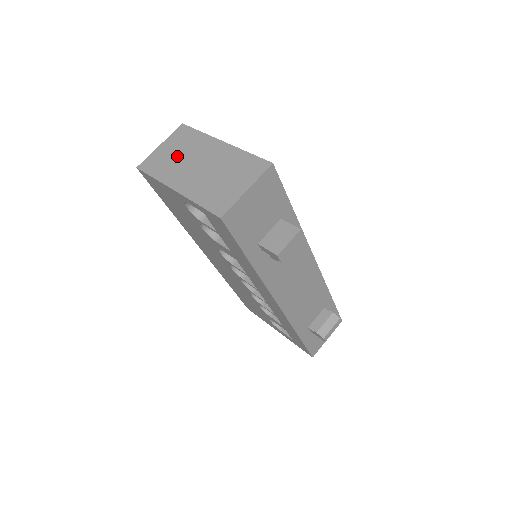
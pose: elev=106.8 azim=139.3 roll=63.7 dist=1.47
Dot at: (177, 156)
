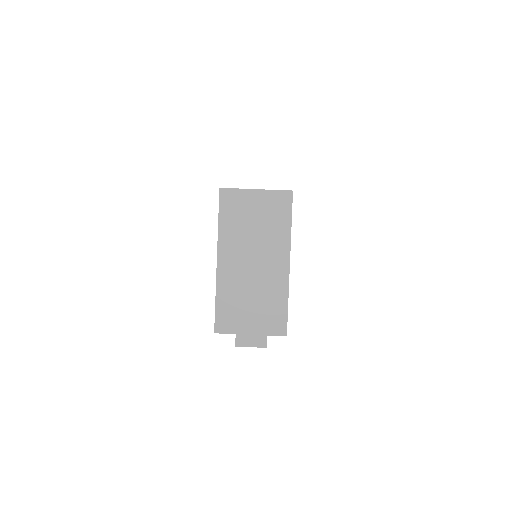
Dot at: (252, 226)
